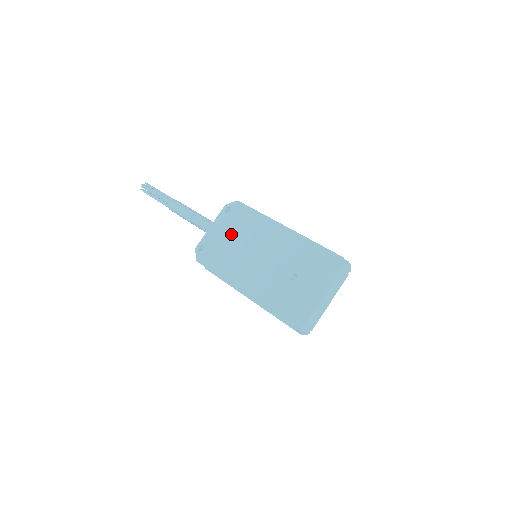
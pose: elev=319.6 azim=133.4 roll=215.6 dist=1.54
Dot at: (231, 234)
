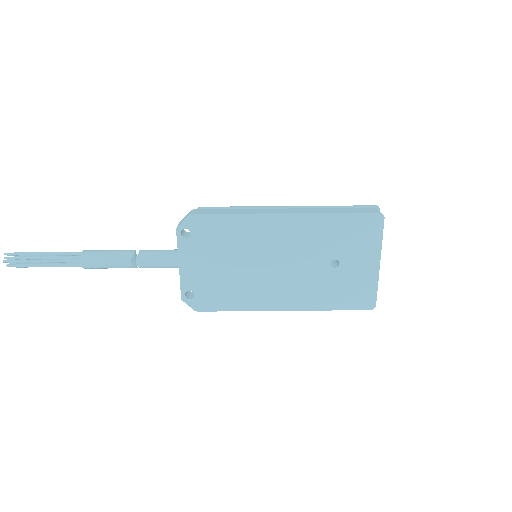
Dot at: (217, 259)
